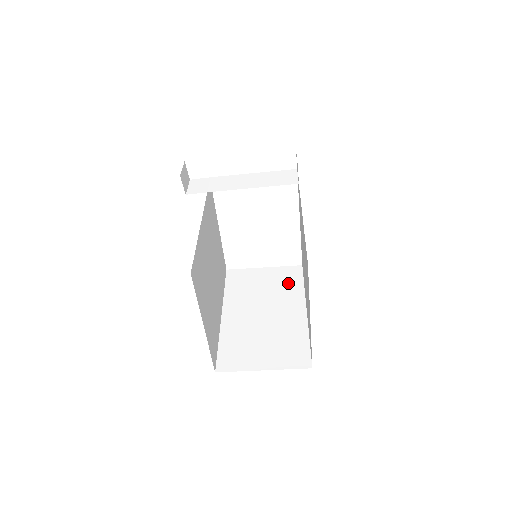
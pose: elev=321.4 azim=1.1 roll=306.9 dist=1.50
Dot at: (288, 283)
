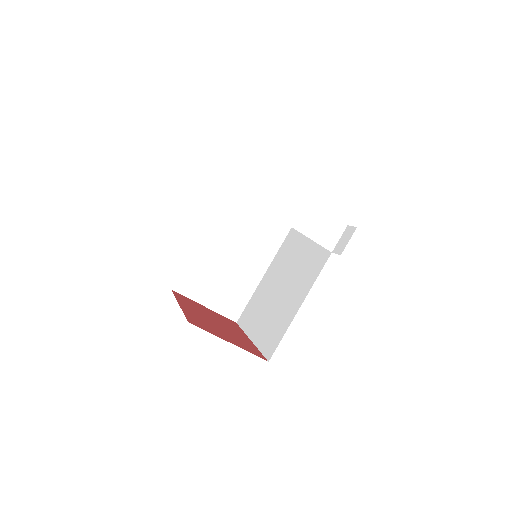
Dot at: (273, 232)
